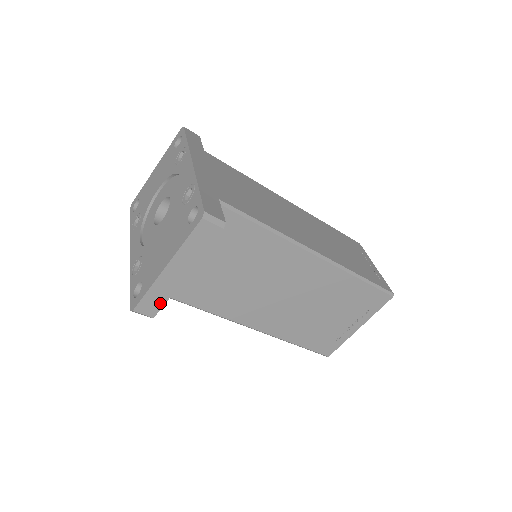
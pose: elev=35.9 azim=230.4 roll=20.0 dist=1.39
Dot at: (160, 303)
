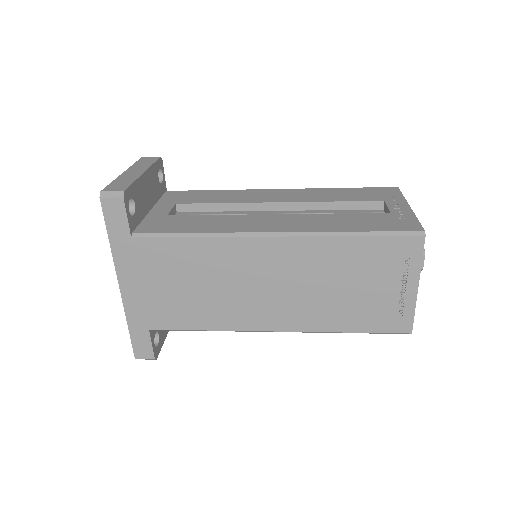
Dot at: occluded
